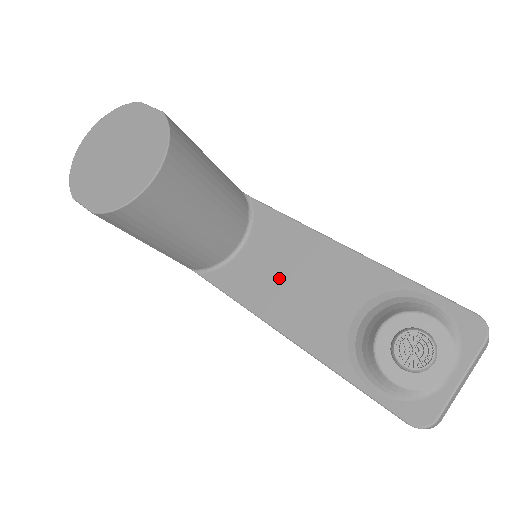
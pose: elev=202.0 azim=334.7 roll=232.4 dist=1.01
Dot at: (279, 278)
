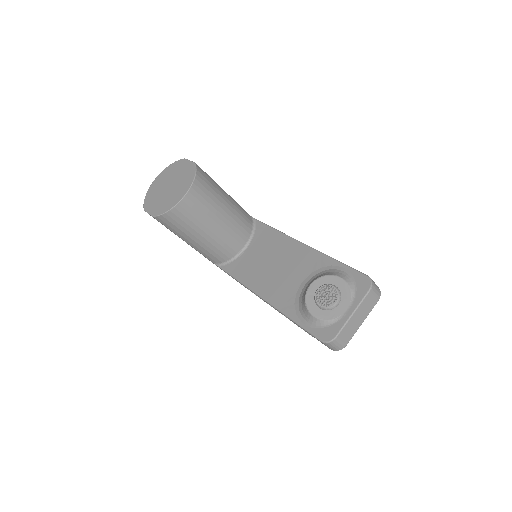
Dot at: (264, 265)
